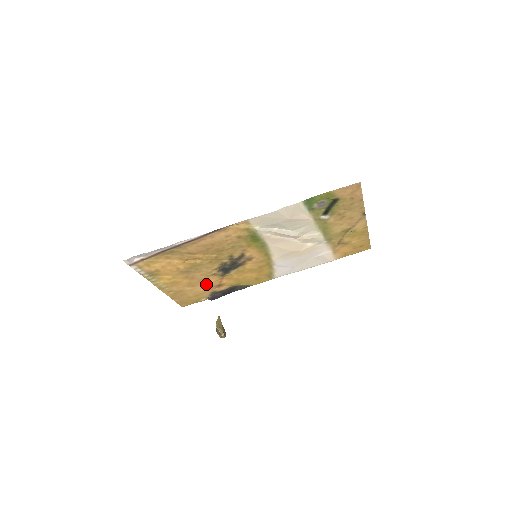
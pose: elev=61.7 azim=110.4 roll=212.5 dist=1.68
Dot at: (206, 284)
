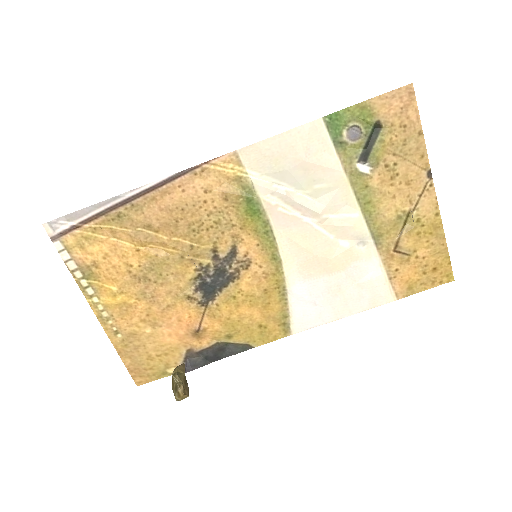
Dot at: (176, 323)
